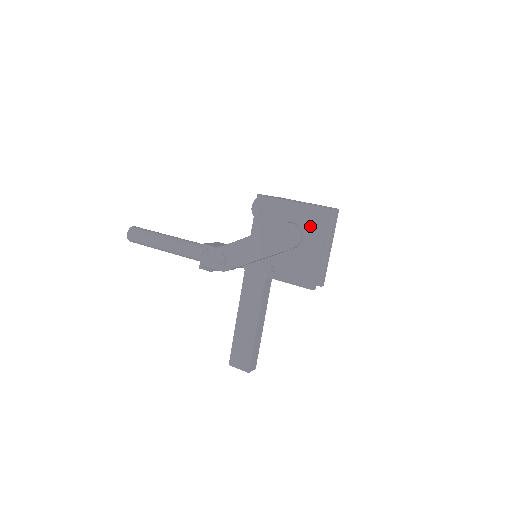
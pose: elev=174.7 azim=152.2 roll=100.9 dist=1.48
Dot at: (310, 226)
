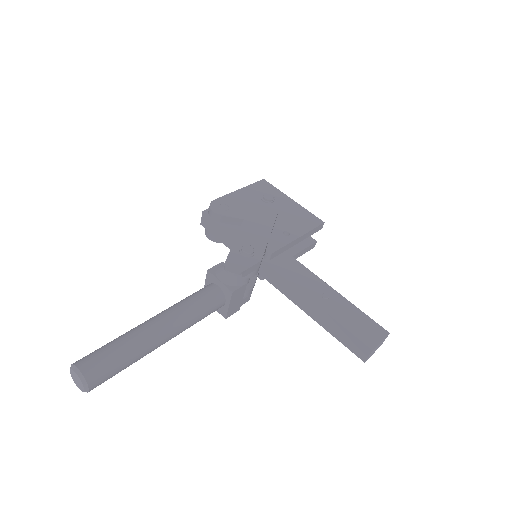
Dot at: occluded
